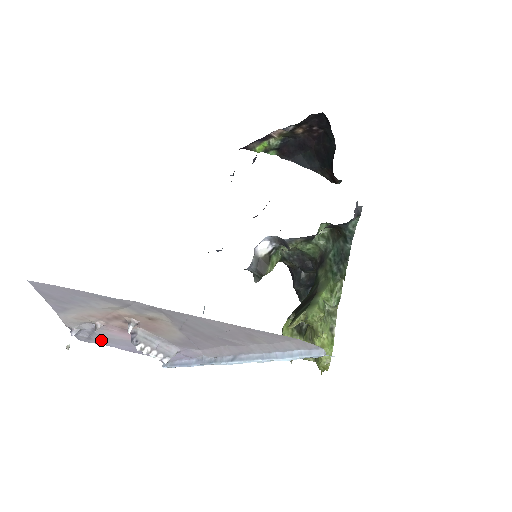
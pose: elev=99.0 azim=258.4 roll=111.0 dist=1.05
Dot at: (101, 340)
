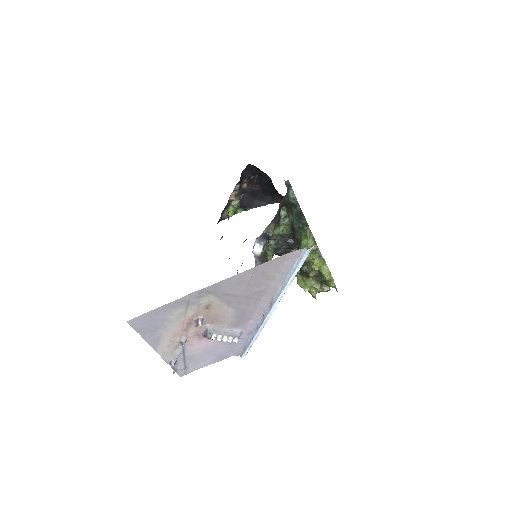
Dot at: (193, 364)
